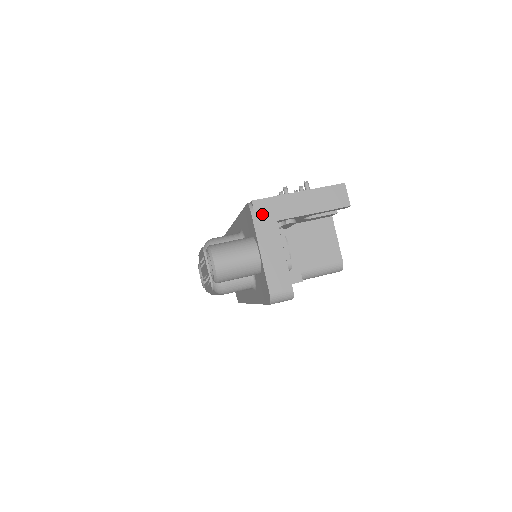
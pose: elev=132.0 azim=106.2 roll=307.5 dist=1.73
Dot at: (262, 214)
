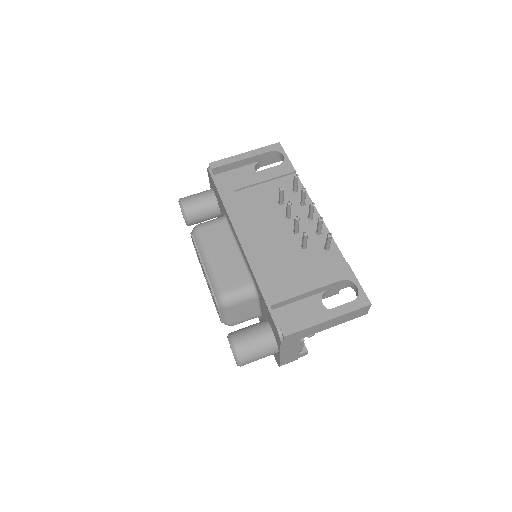
Dot at: (290, 340)
